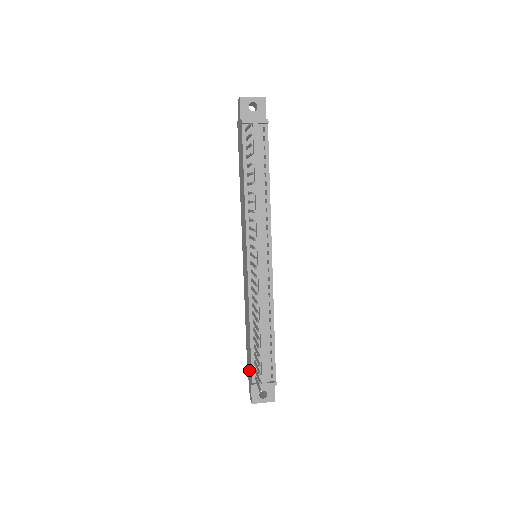
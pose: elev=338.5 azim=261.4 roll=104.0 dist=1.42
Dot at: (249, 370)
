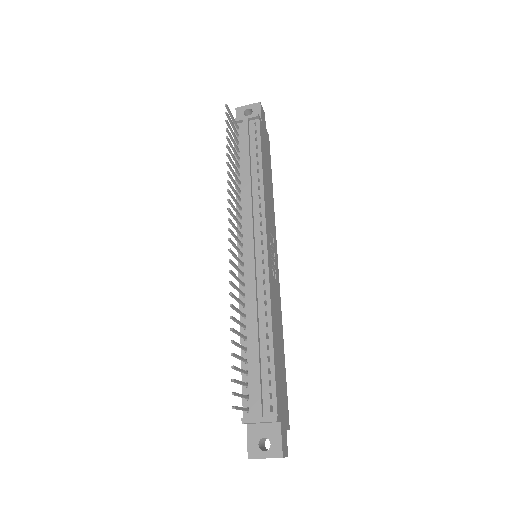
Dot at: occluded
